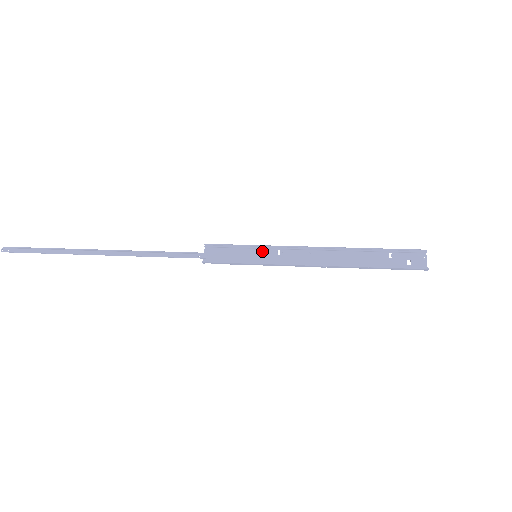
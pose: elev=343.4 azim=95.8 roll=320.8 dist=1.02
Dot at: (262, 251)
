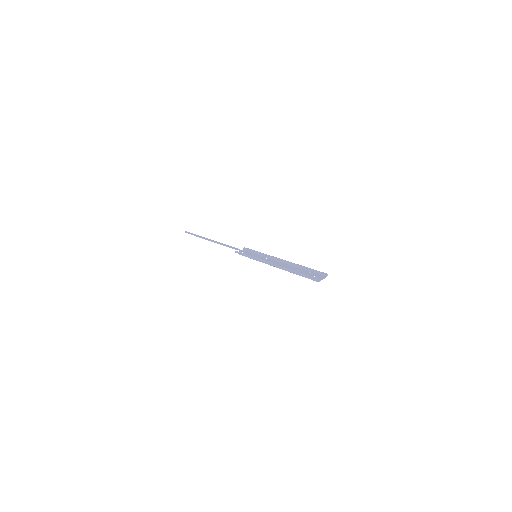
Dot at: (261, 256)
